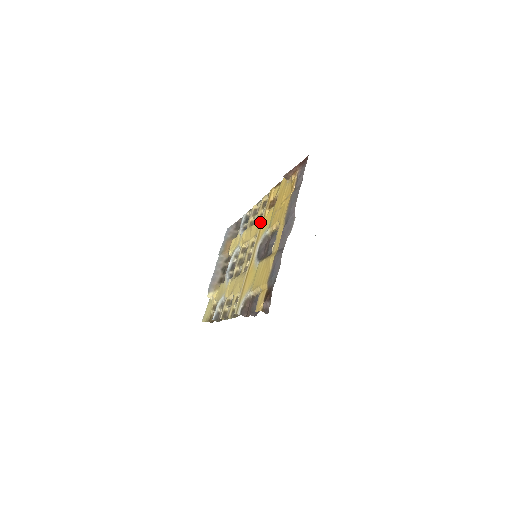
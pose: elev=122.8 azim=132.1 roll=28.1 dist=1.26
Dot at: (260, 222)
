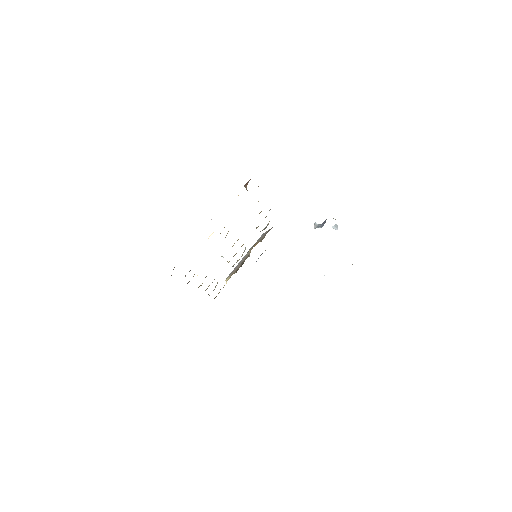
Dot at: occluded
